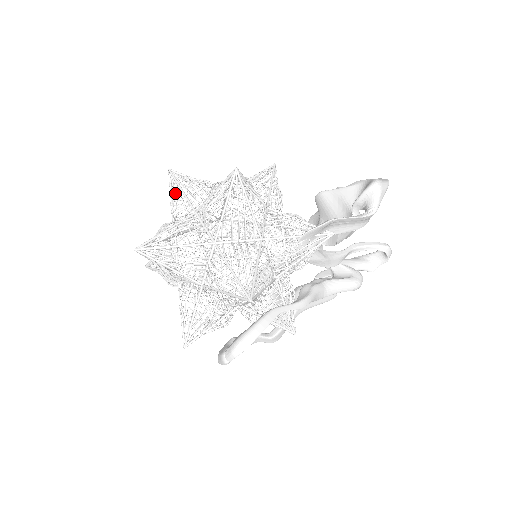
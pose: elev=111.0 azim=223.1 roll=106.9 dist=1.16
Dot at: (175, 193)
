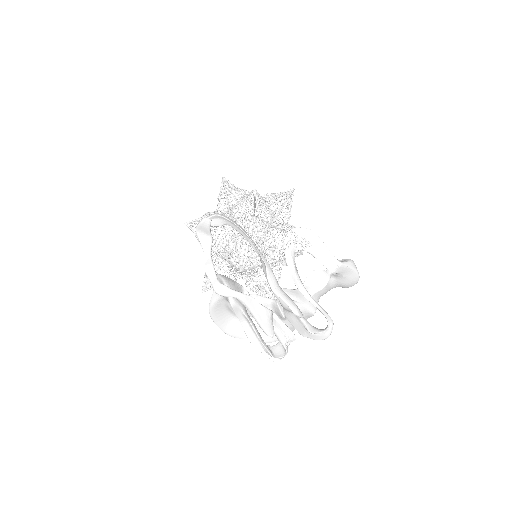
Dot at: (250, 211)
